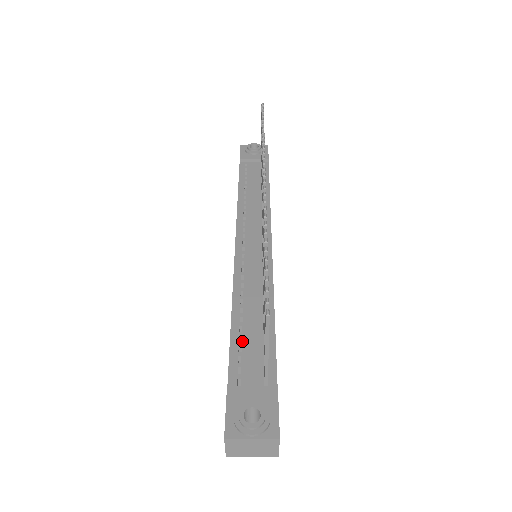
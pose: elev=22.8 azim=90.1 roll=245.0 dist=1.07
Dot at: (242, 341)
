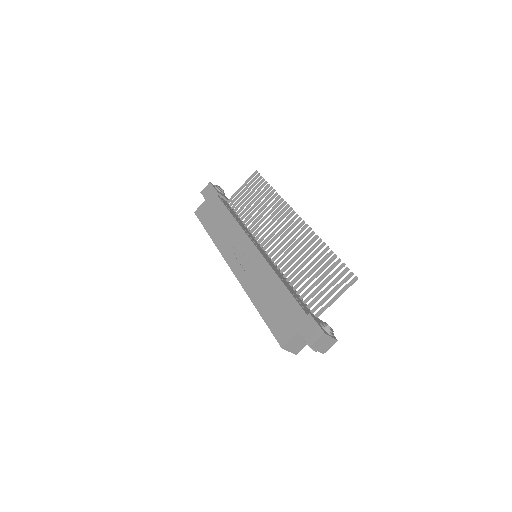
Dot at: (295, 295)
